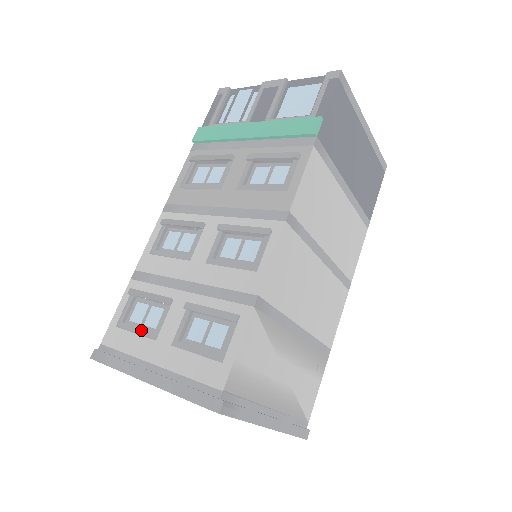
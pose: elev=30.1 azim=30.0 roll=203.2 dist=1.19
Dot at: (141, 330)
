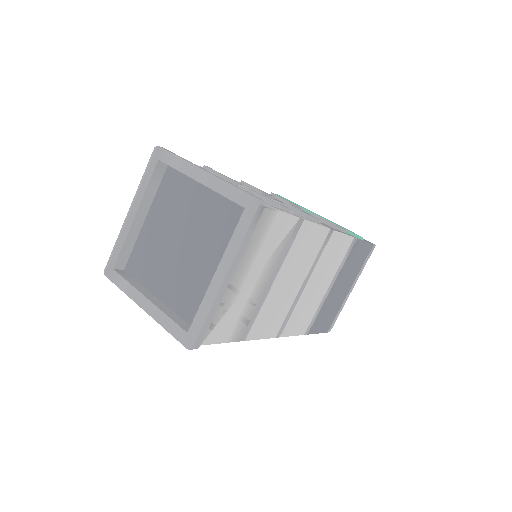
Dot at: occluded
